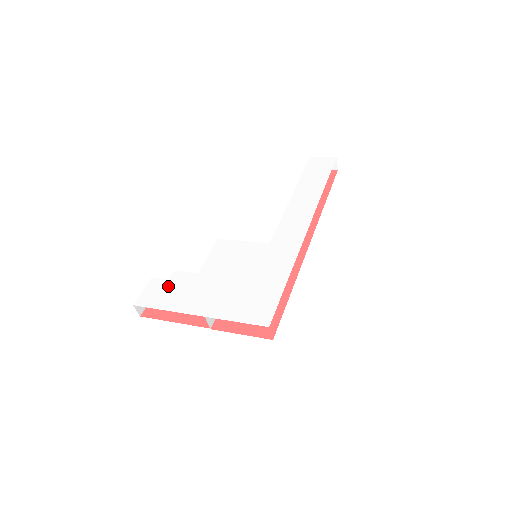
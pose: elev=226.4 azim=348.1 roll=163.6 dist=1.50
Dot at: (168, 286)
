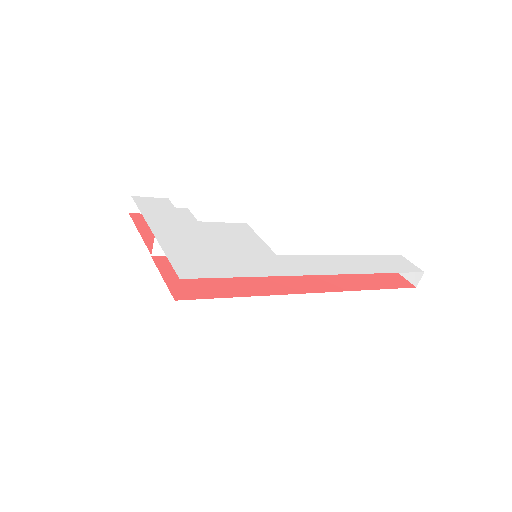
Dot at: (168, 208)
